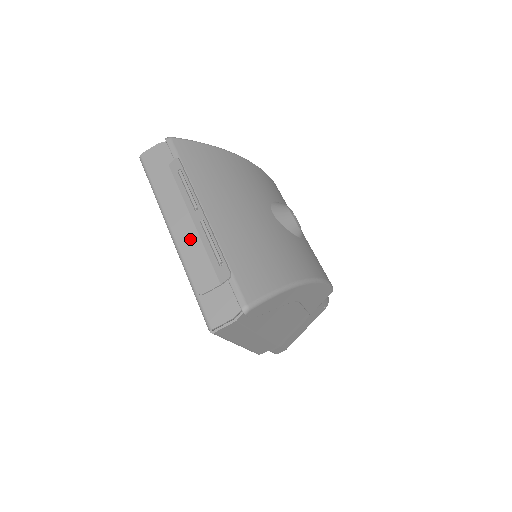
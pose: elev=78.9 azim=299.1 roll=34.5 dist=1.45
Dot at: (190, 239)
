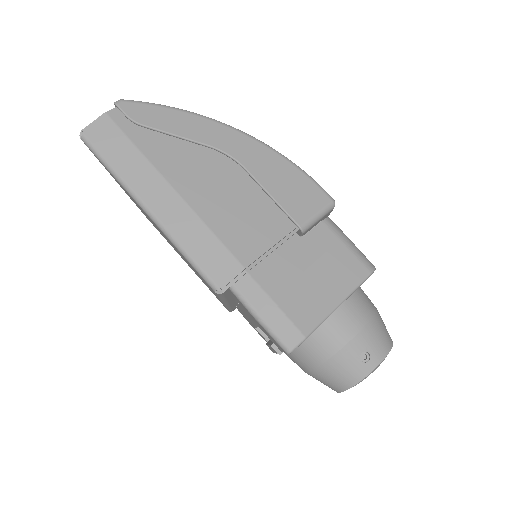
Dot at: occluded
